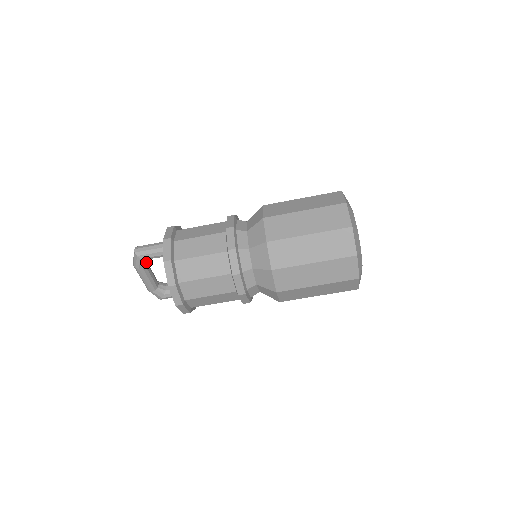
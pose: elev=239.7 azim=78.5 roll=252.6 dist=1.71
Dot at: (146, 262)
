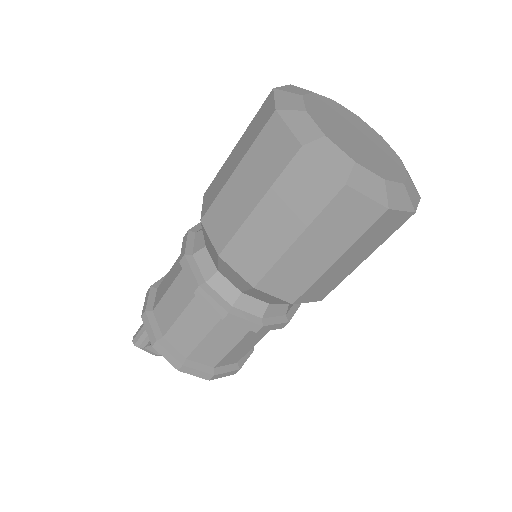
Dot at: occluded
